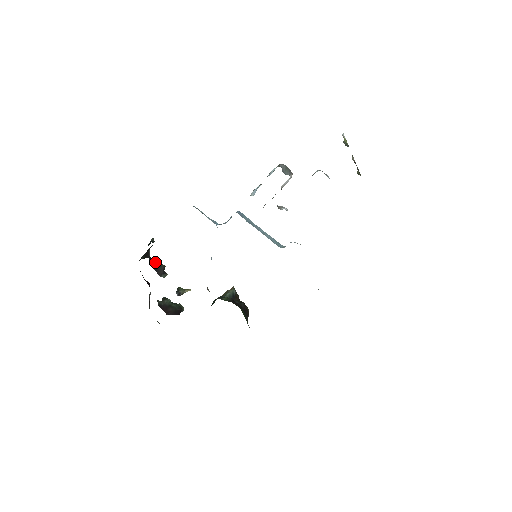
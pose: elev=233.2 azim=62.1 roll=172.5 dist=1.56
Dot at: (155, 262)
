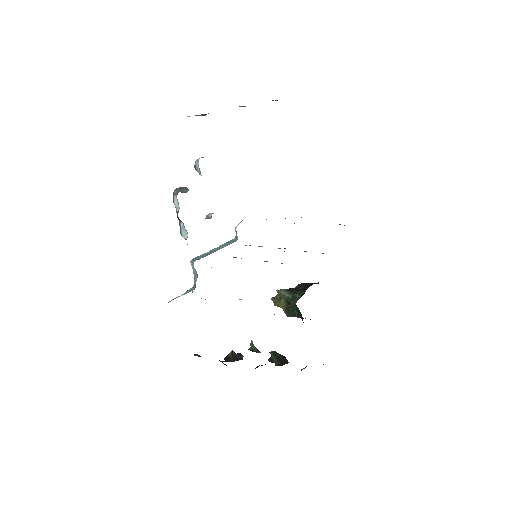
Dot at: (228, 358)
